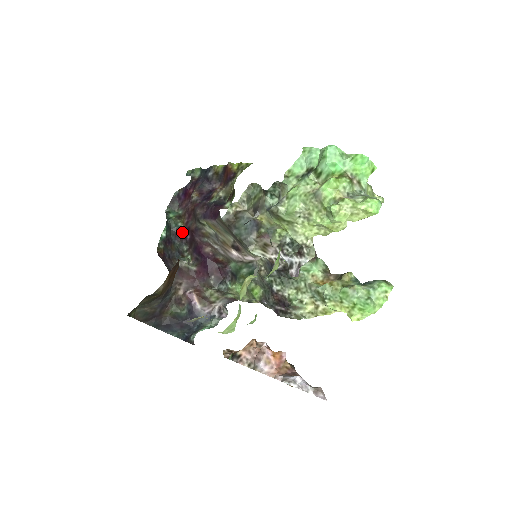
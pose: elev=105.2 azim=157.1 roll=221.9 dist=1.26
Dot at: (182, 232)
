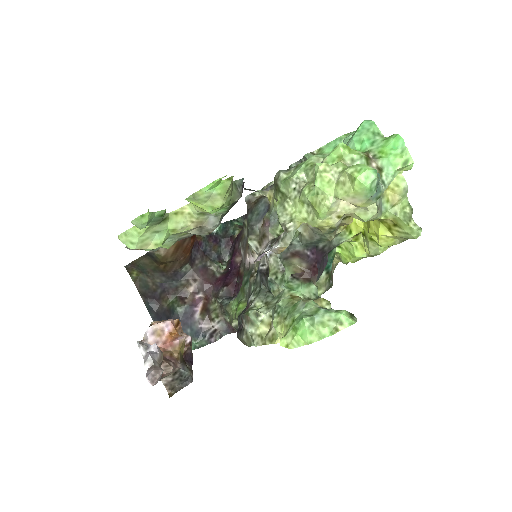
Dot at: (234, 240)
